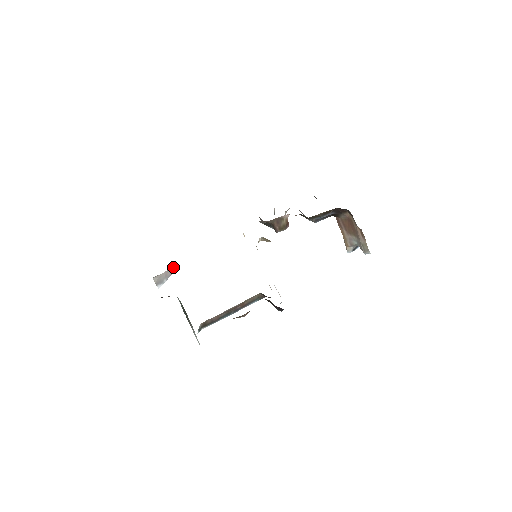
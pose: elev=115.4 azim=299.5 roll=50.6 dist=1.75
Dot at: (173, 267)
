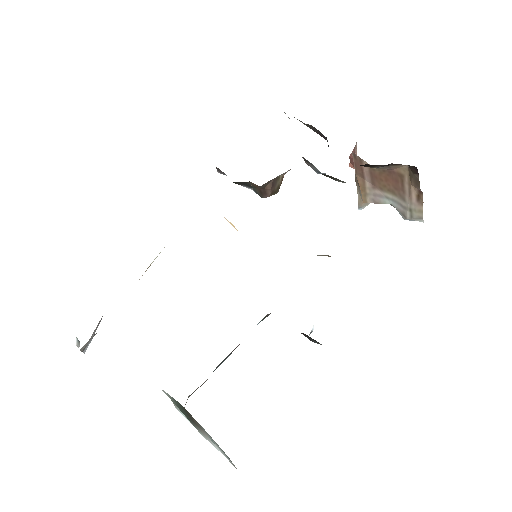
Dot at: occluded
